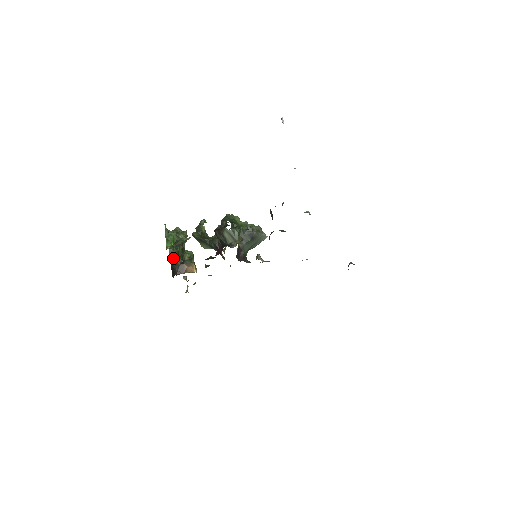
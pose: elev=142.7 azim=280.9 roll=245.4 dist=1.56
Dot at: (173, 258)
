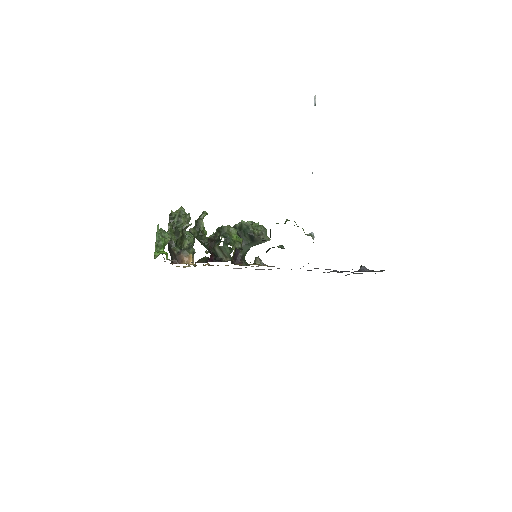
Dot at: (170, 246)
